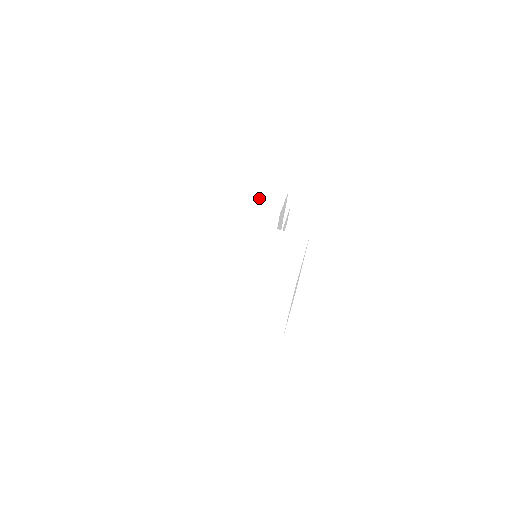
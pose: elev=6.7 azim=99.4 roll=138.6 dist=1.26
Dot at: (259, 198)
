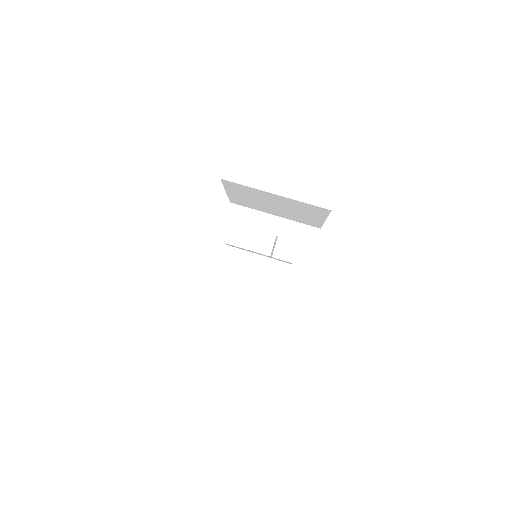
Dot at: occluded
